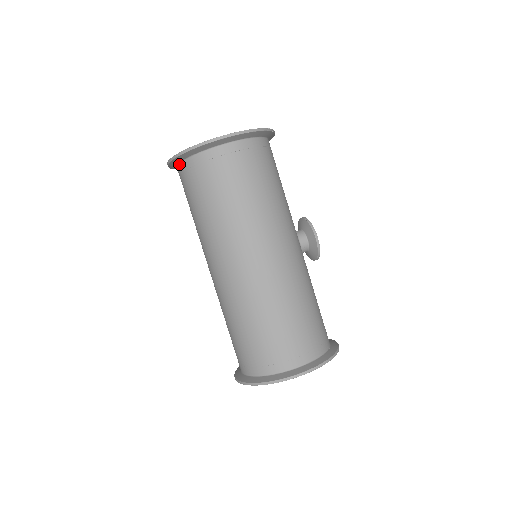
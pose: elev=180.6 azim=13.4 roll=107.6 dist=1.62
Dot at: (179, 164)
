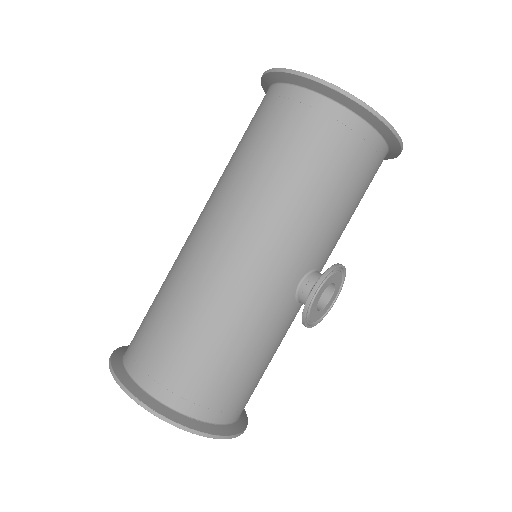
Dot at: occluded
